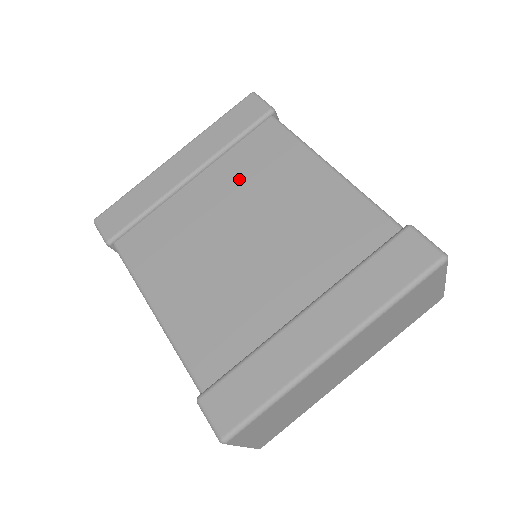
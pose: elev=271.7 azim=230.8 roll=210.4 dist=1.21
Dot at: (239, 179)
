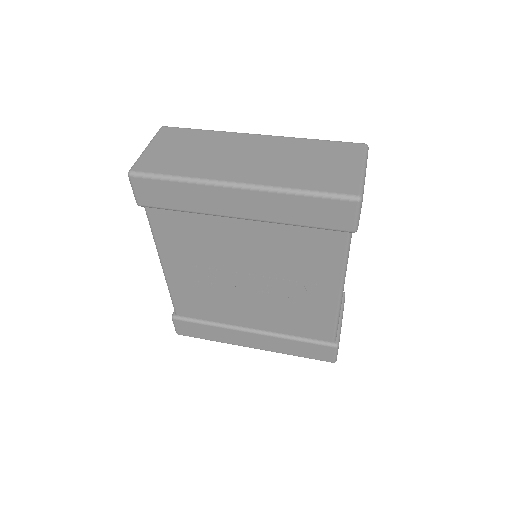
Dot at: occluded
